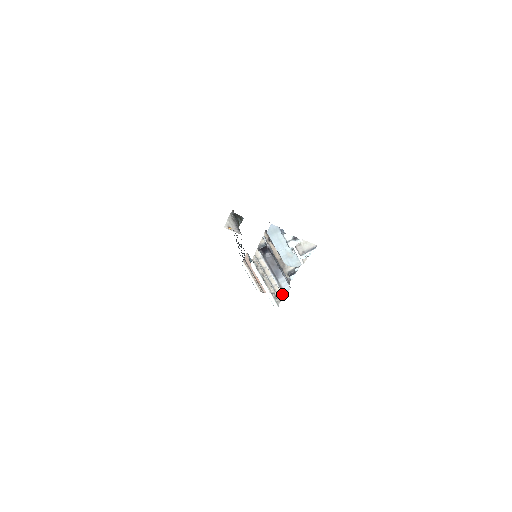
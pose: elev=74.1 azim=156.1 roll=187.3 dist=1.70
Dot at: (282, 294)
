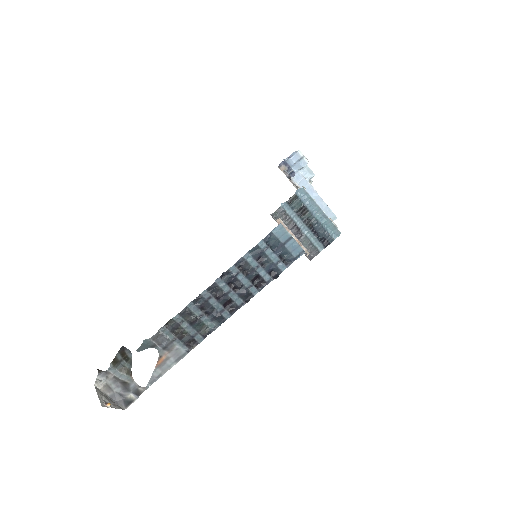
Dot at: occluded
